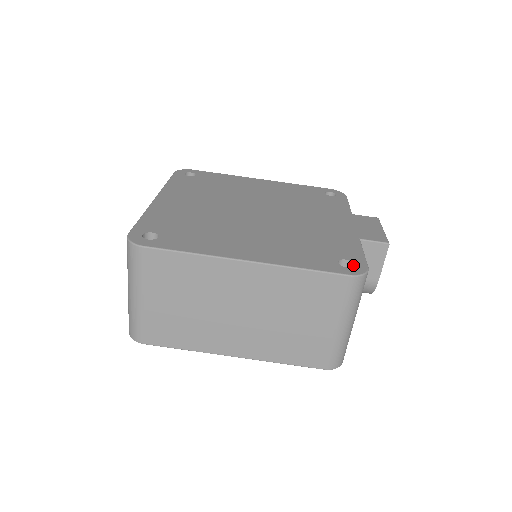
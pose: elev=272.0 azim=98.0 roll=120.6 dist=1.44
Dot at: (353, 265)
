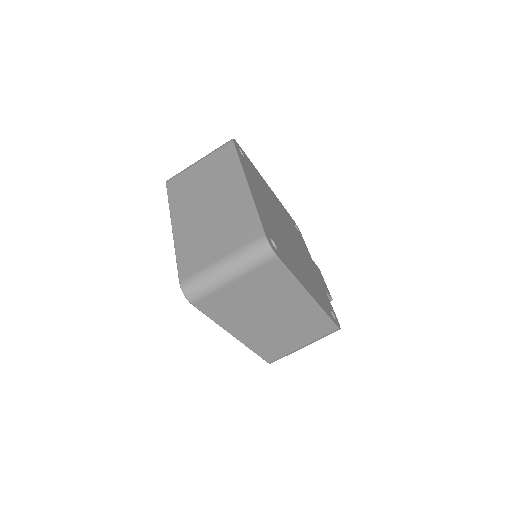
Dot at: (334, 317)
